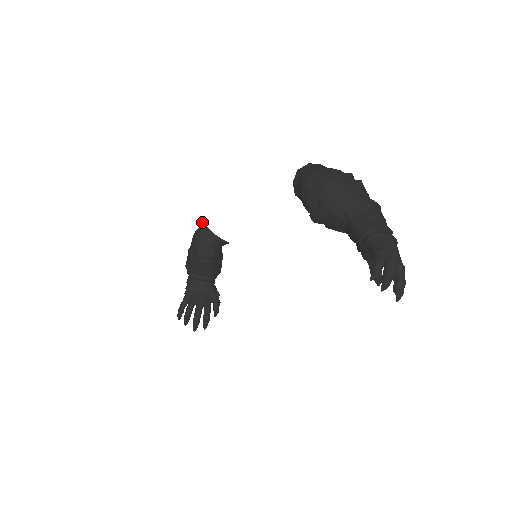
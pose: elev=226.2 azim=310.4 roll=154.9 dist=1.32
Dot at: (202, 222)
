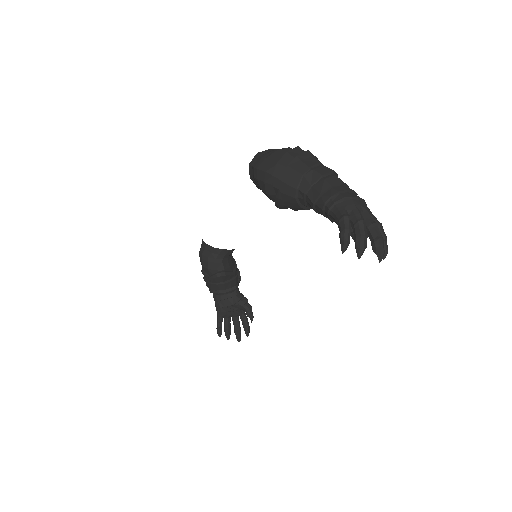
Dot at: occluded
